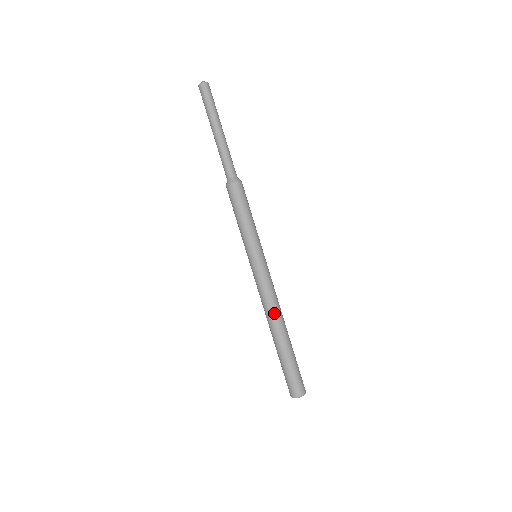
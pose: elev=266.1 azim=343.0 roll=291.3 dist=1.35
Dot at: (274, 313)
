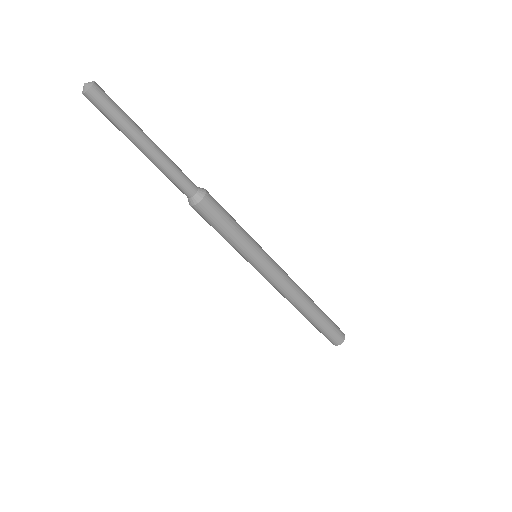
Dot at: (297, 298)
